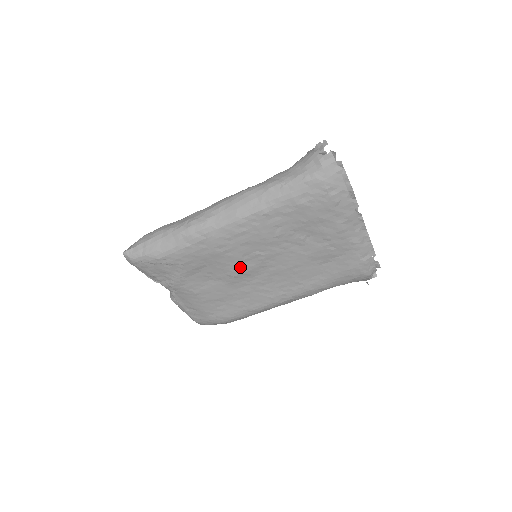
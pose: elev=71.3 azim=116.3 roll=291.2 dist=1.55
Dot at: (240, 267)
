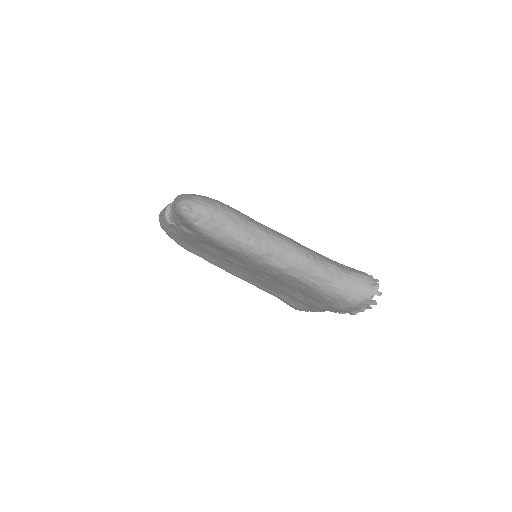
Dot at: (242, 266)
